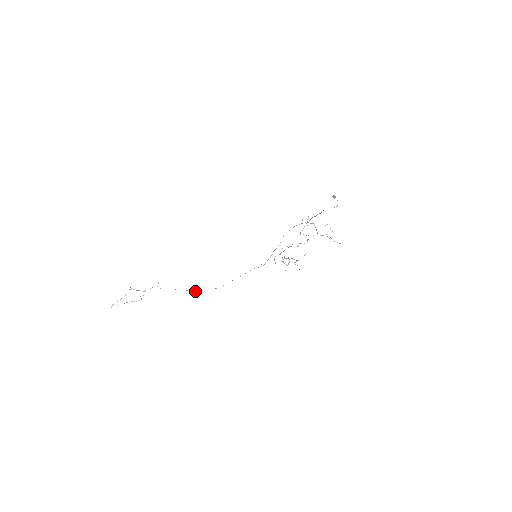
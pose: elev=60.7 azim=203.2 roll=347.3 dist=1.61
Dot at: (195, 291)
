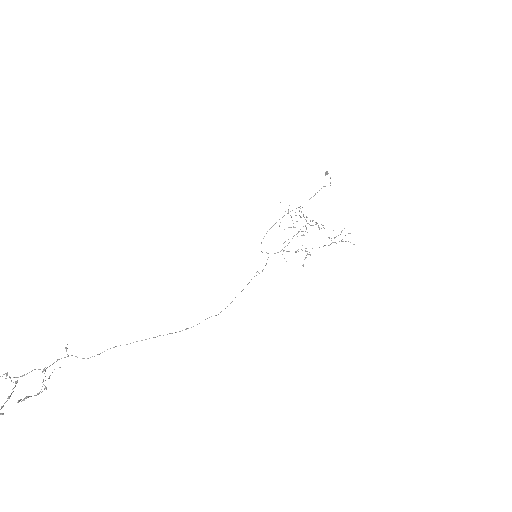
Dot at: occluded
